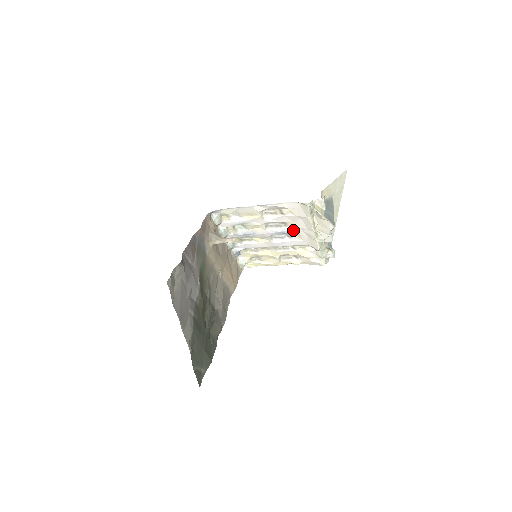
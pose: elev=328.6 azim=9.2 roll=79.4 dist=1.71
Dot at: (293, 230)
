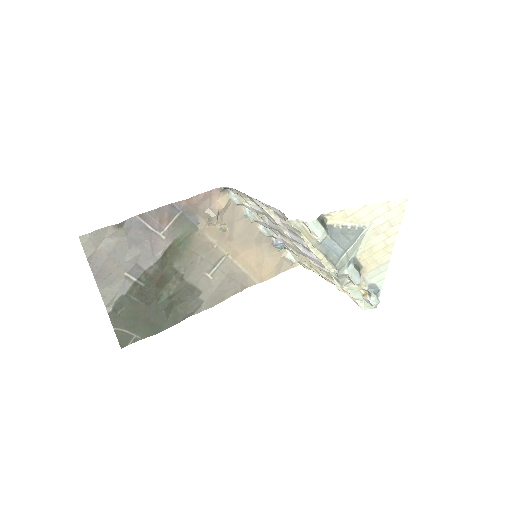
Dot at: (308, 247)
